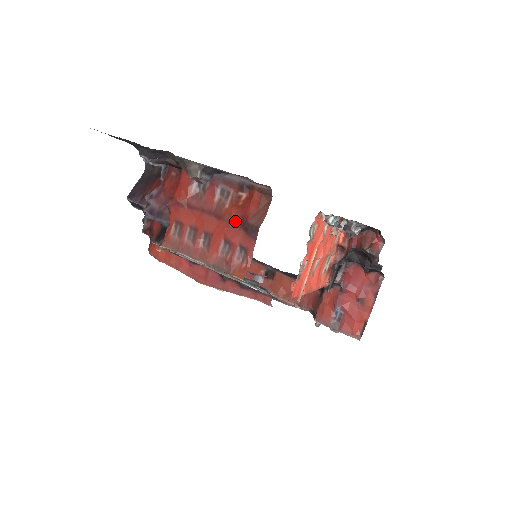
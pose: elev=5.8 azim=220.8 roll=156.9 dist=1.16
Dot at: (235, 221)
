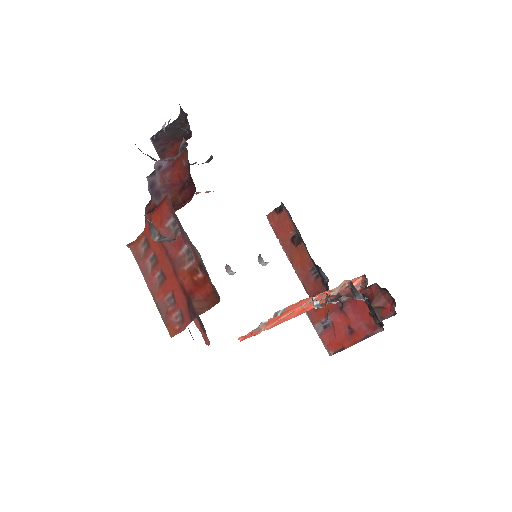
Dot at: (184, 289)
